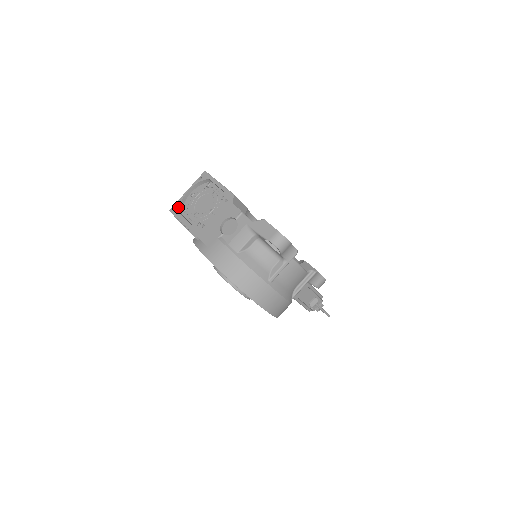
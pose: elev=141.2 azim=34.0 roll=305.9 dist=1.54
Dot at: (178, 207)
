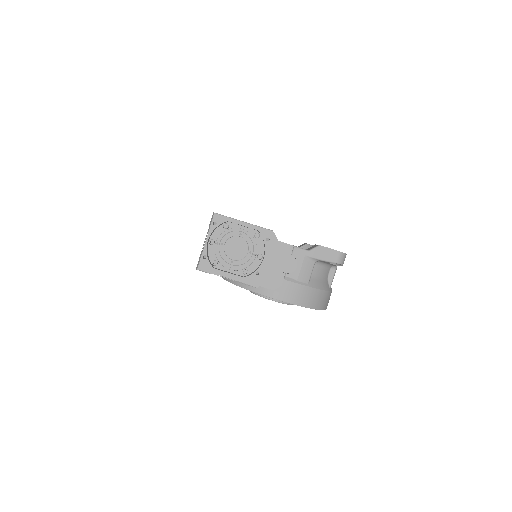
Dot at: (208, 263)
